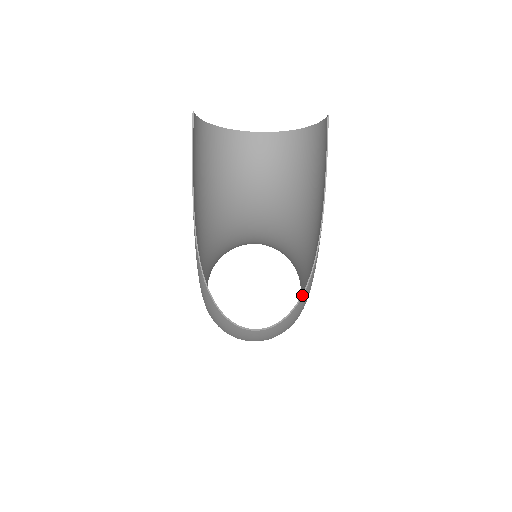
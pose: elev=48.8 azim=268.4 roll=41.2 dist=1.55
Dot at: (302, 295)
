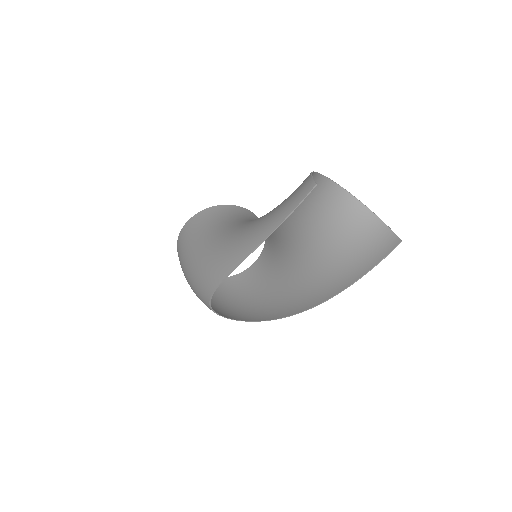
Dot at: (276, 319)
